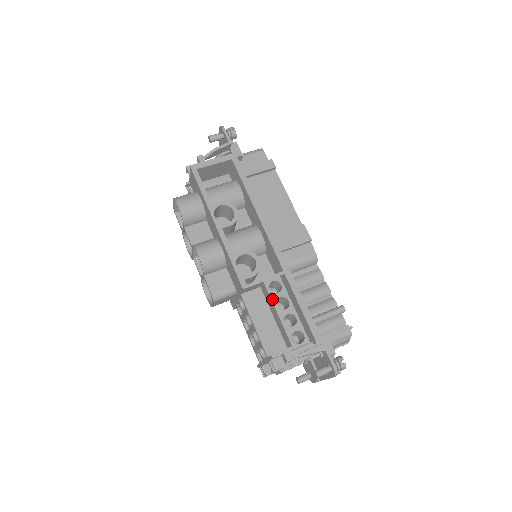
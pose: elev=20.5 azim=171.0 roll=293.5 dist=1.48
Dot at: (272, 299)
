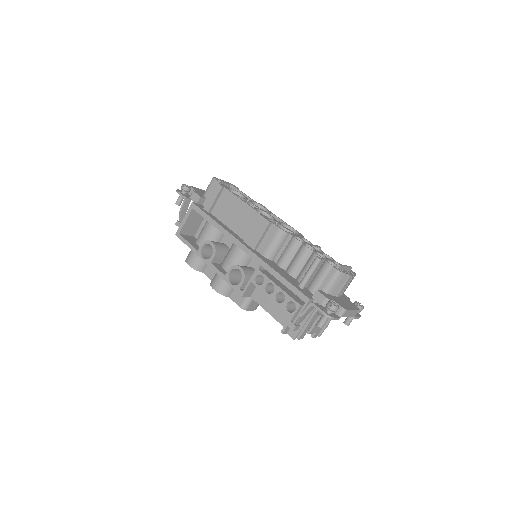
Dot at: (262, 290)
